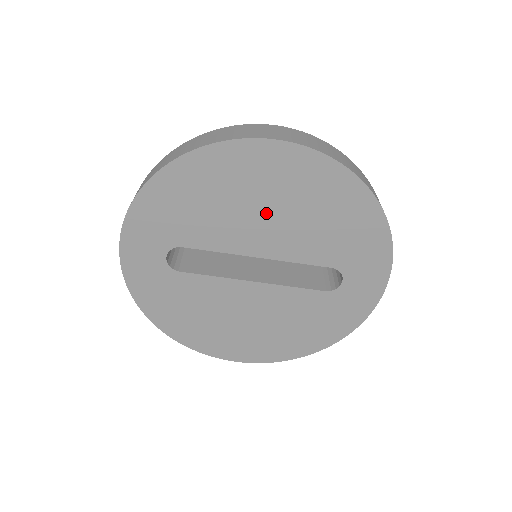
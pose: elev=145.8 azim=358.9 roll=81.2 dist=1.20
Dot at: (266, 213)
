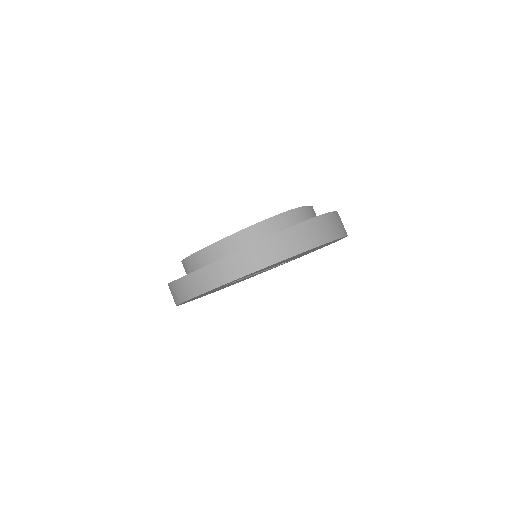
Dot at: occluded
